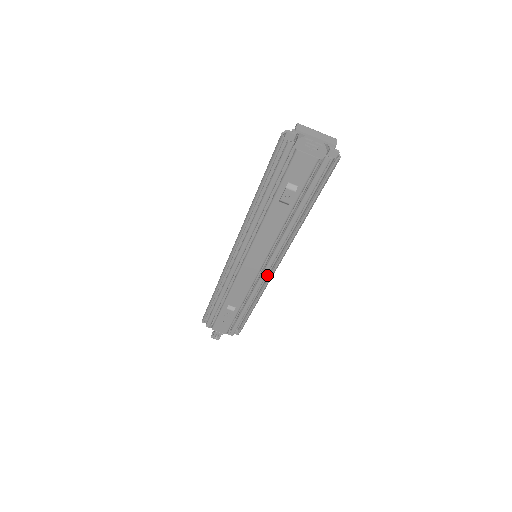
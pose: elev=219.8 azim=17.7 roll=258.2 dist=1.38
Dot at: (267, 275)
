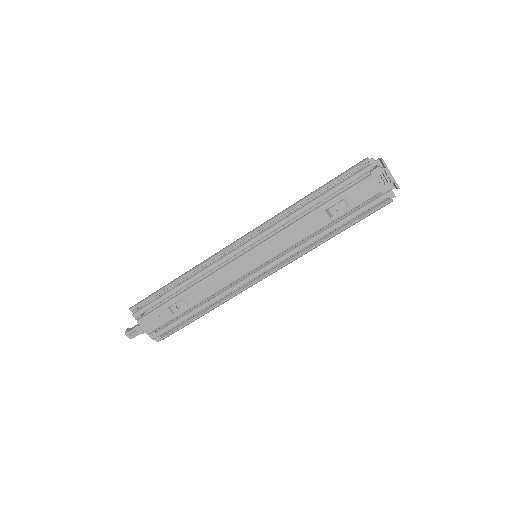
Dot at: (246, 283)
